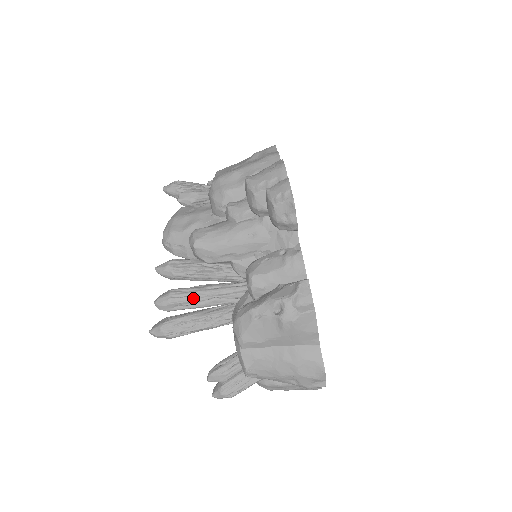
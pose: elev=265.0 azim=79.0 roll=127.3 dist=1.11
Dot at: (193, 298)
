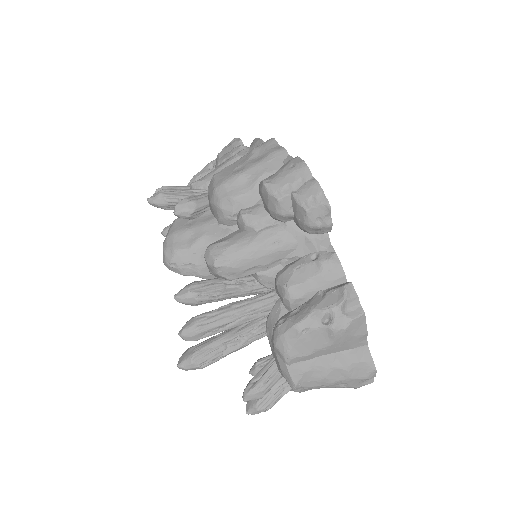
Dot at: (222, 321)
